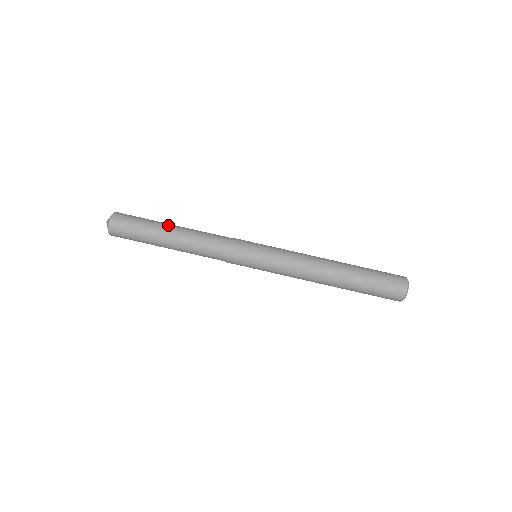
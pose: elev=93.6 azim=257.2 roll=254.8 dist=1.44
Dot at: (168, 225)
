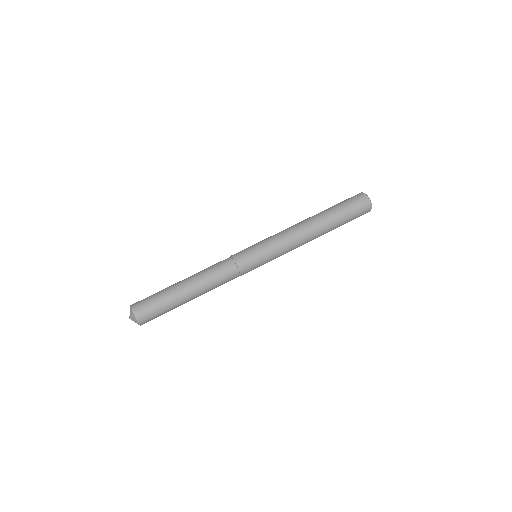
Dot at: occluded
